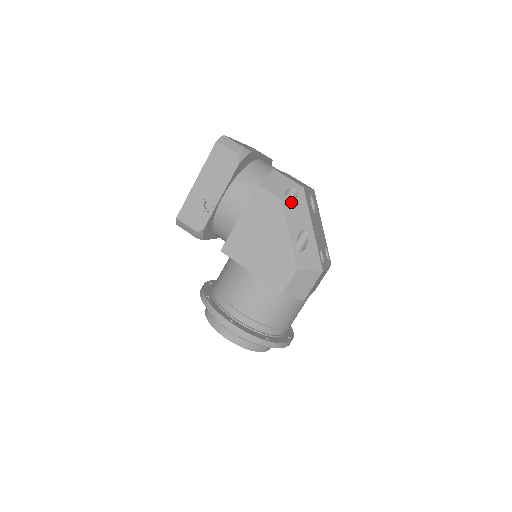
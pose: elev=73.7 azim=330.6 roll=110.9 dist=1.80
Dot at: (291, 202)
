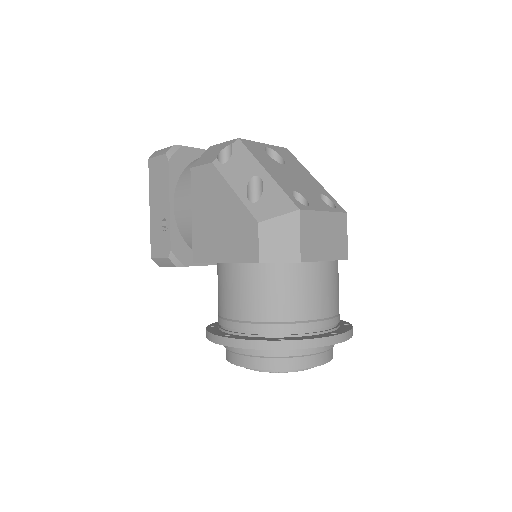
Dot at: occluded
